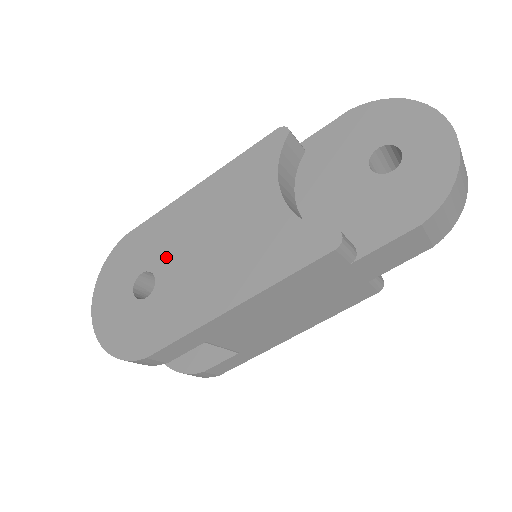
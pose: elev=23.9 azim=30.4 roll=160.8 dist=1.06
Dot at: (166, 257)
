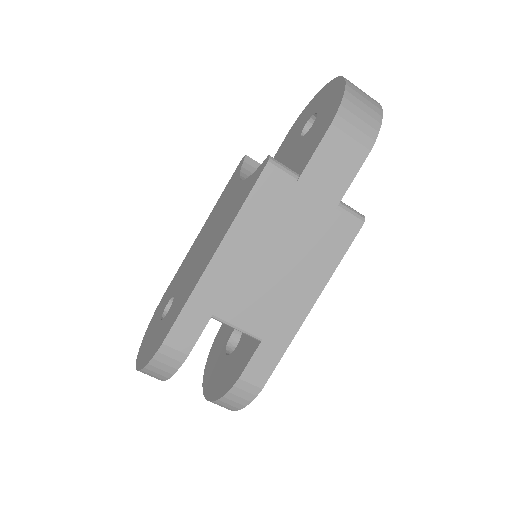
Dot at: (181, 280)
